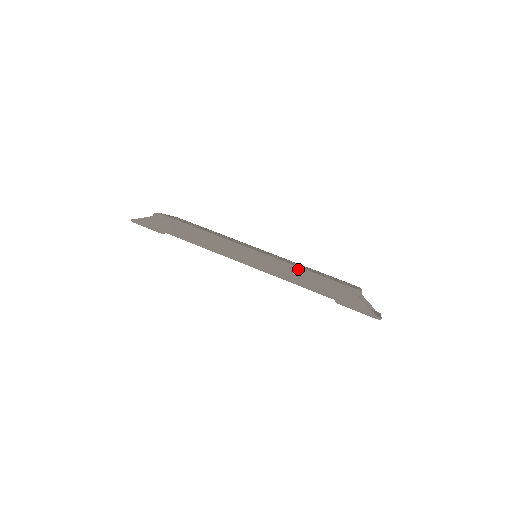
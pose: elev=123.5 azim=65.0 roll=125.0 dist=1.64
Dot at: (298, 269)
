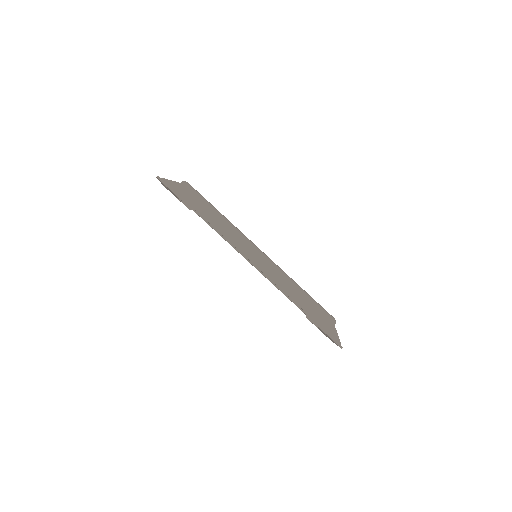
Dot at: (294, 283)
